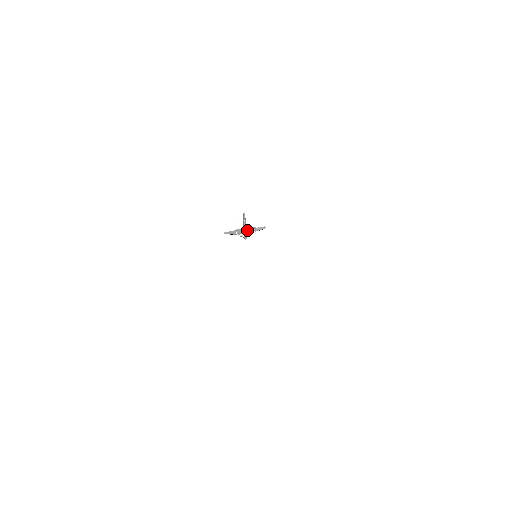
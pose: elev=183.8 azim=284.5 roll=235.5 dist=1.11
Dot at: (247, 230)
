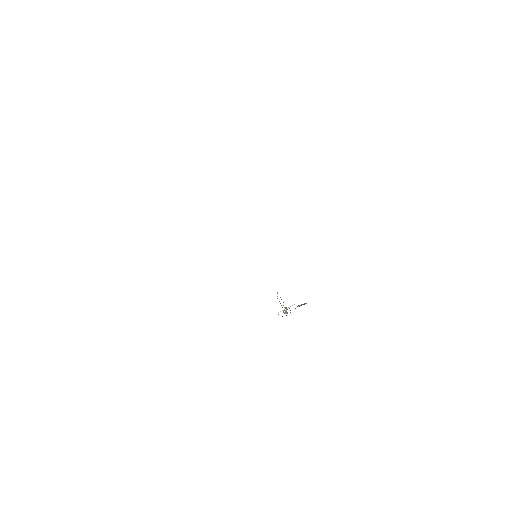
Dot at: occluded
